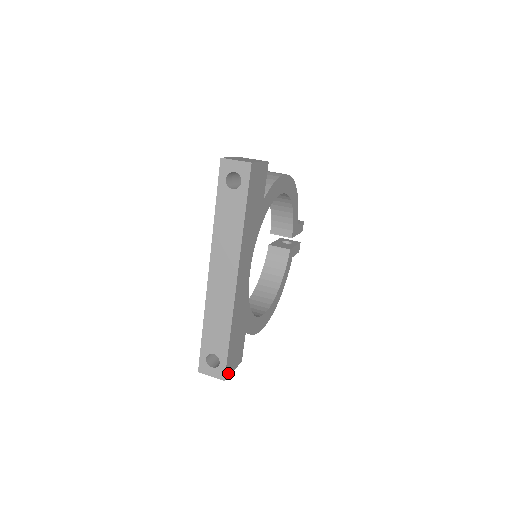
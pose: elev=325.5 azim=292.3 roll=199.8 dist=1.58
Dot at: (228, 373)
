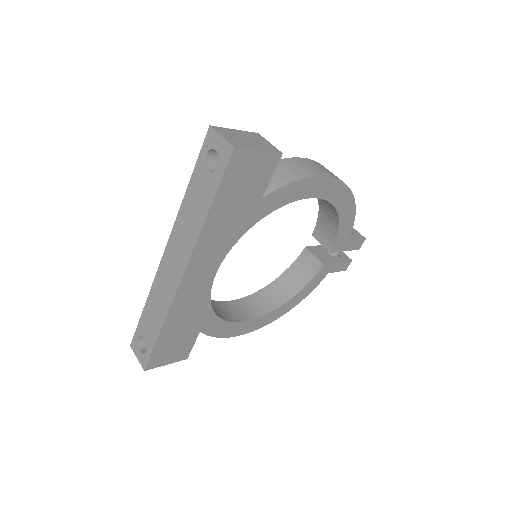
Dot at: (154, 365)
